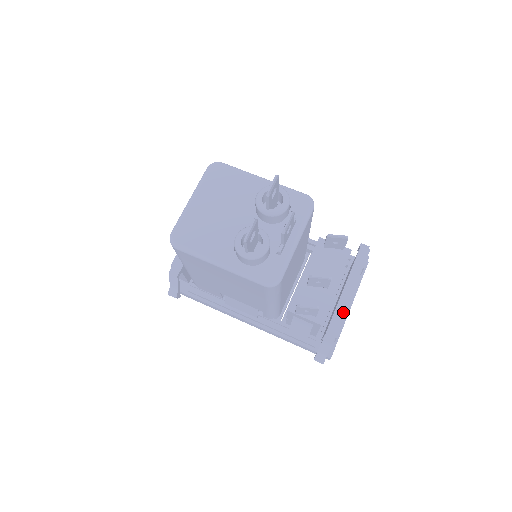
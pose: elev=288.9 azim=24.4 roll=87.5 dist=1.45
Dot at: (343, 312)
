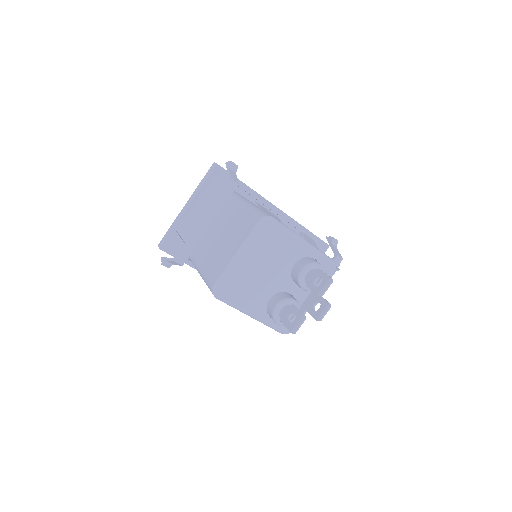
Dot at: occluded
